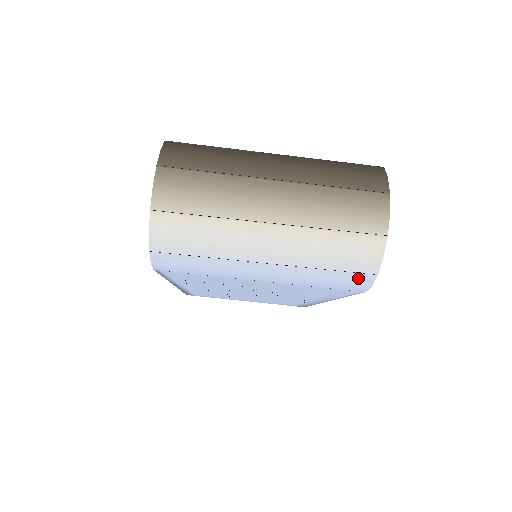
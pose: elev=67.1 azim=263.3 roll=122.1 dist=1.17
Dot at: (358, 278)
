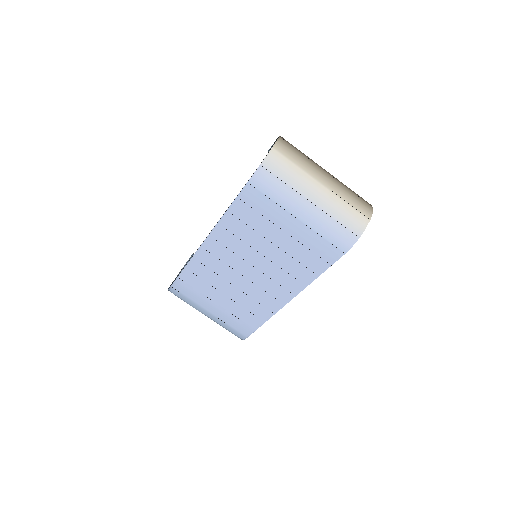
Dot at: (349, 236)
